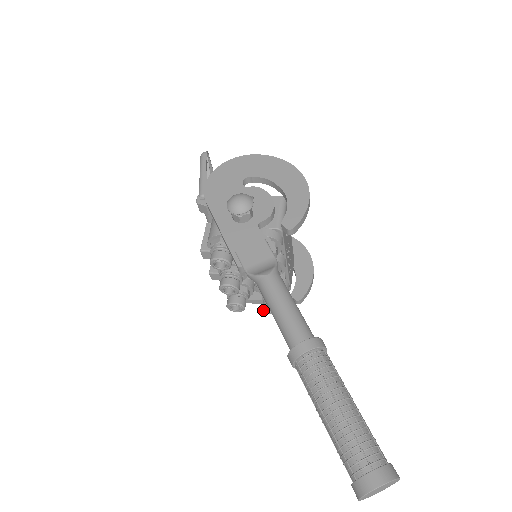
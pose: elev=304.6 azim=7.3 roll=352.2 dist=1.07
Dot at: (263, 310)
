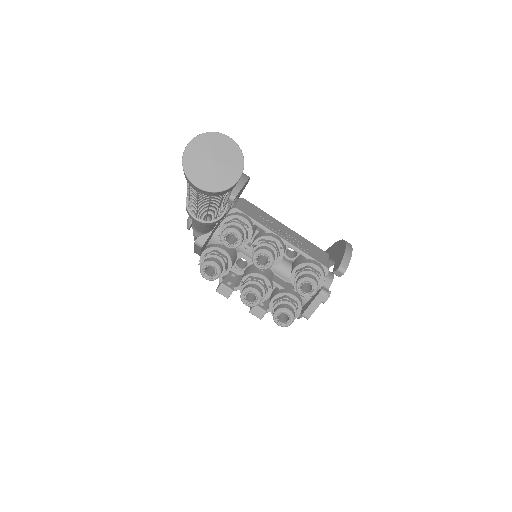
Dot at: (302, 296)
